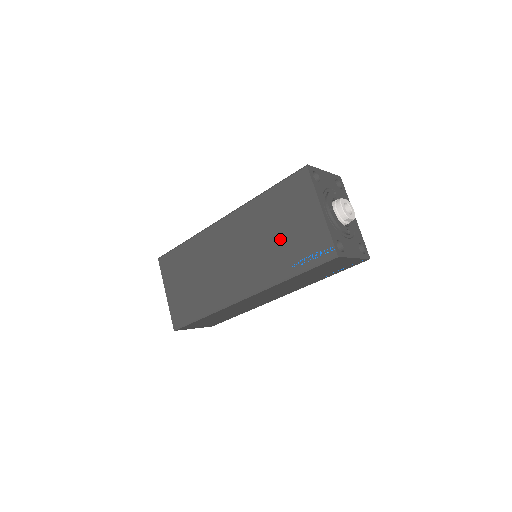
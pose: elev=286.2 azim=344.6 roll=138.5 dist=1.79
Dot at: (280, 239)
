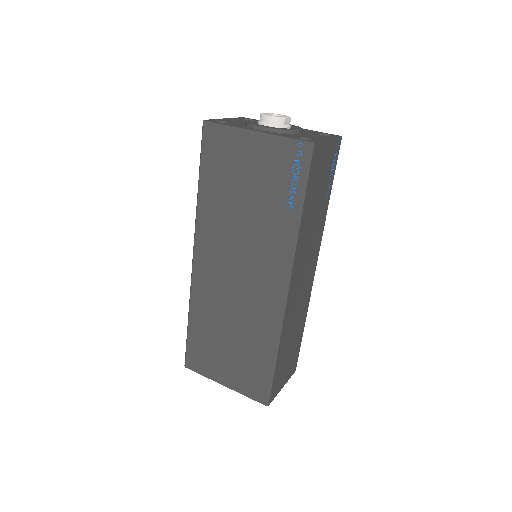
Dot at: (254, 202)
